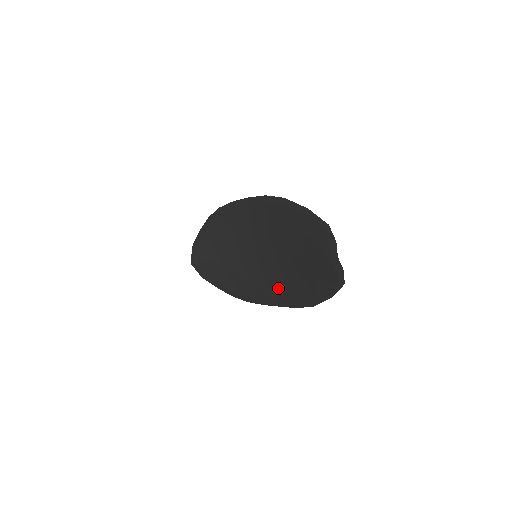
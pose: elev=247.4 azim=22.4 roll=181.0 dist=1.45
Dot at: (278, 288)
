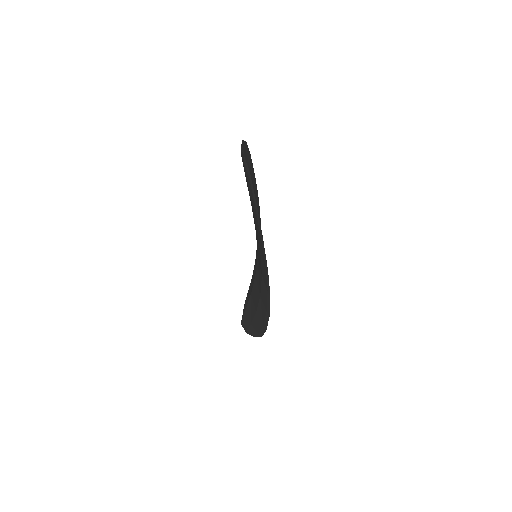
Dot at: (263, 269)
